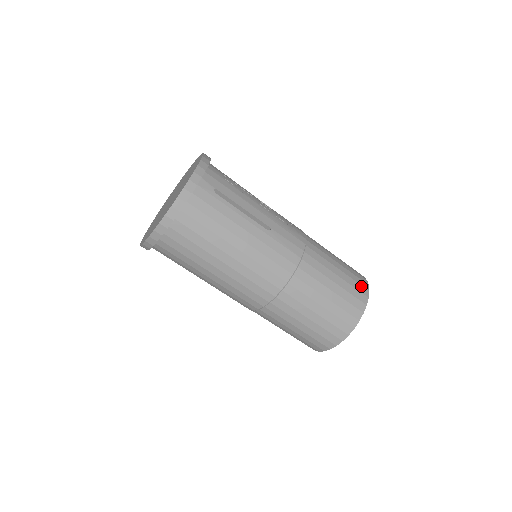
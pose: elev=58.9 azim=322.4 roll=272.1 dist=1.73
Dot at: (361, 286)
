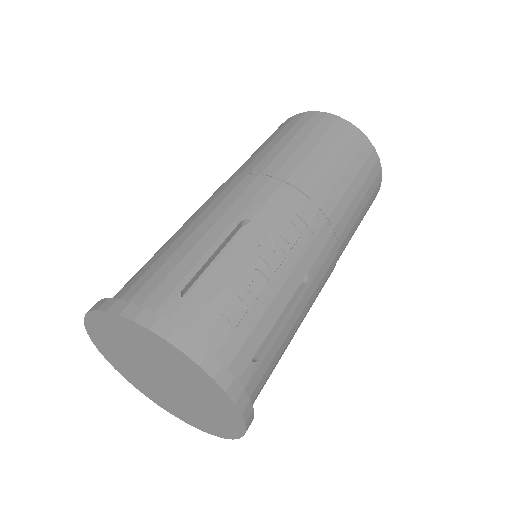
Dot at: (370, 158)
